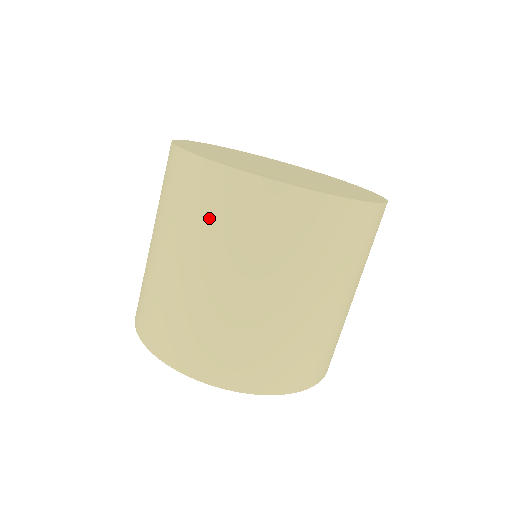
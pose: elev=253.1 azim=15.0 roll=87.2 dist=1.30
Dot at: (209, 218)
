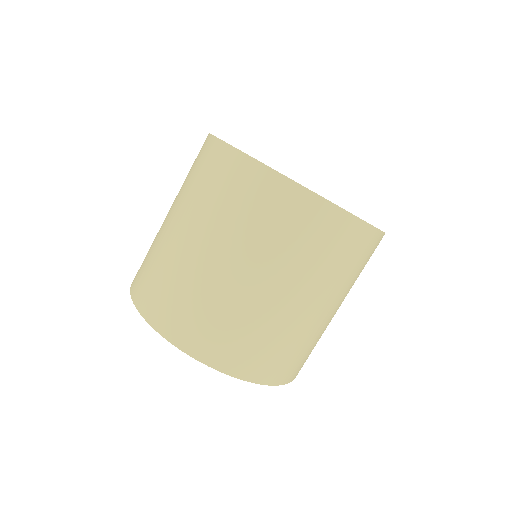
Dot at: (255, 218)
